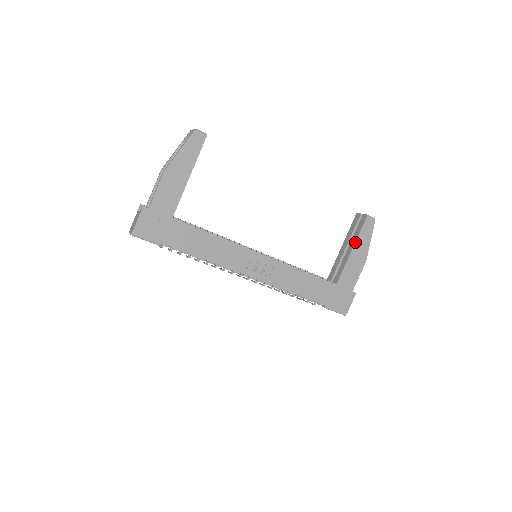
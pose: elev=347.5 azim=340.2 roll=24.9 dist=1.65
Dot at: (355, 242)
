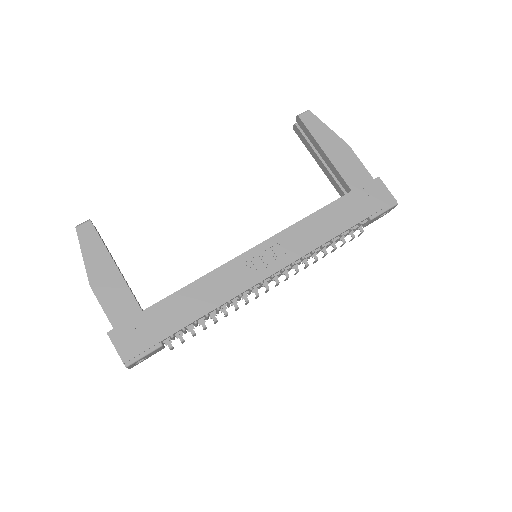
Dot at: (318, 144)
